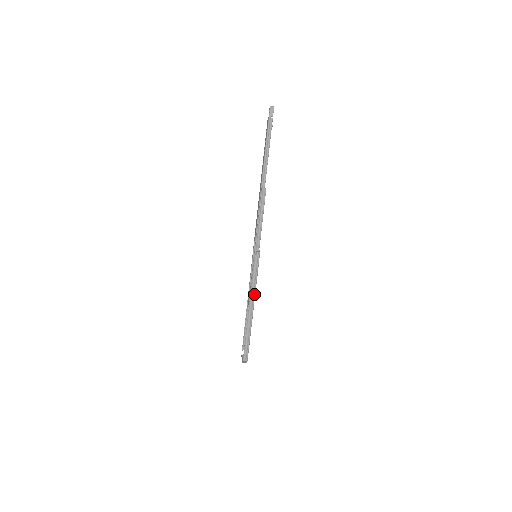
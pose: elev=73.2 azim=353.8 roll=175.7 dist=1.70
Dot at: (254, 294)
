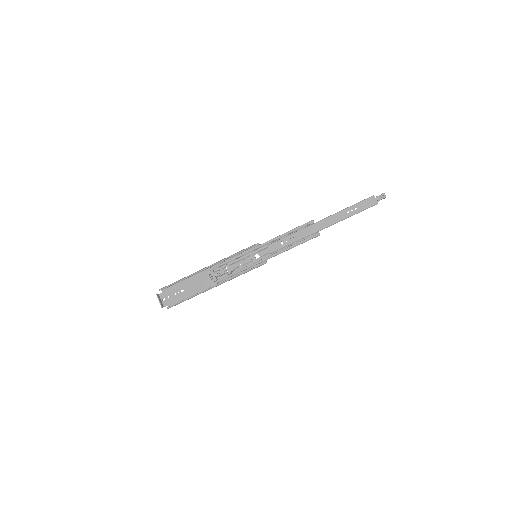
Dot at: (229, 280)
